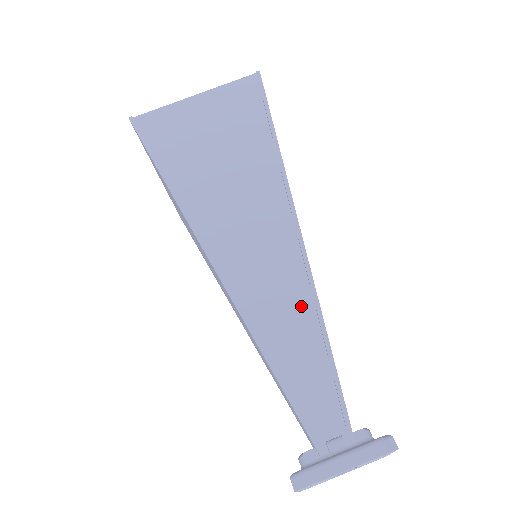
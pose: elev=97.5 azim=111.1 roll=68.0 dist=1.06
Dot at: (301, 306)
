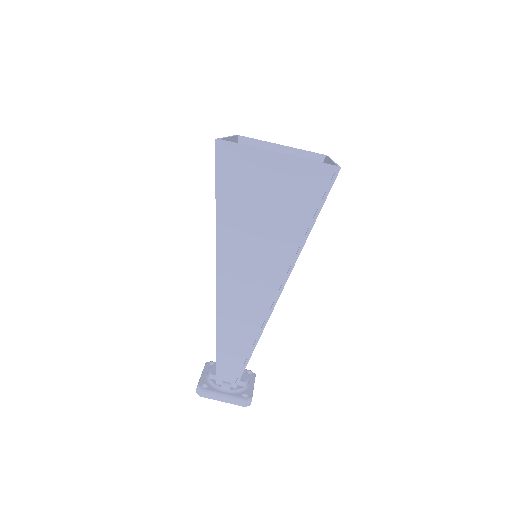
Dot at: (252, 328)
